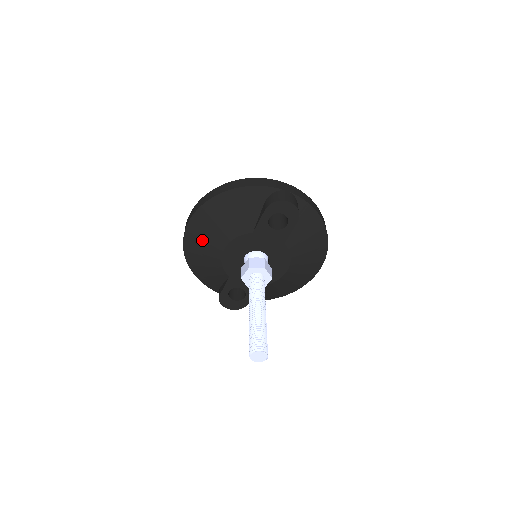
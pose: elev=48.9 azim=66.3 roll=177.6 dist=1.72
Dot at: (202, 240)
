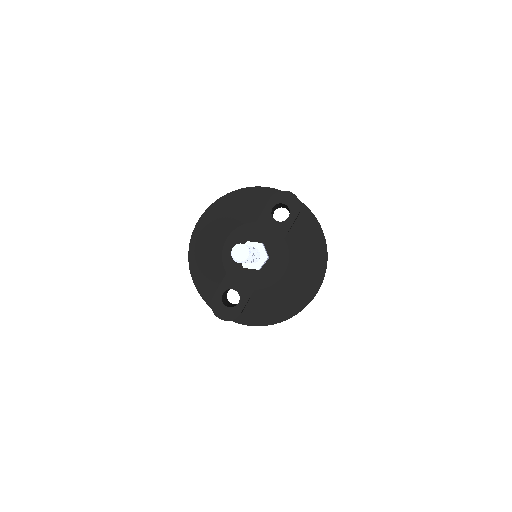
Dot at: (208, 233)
